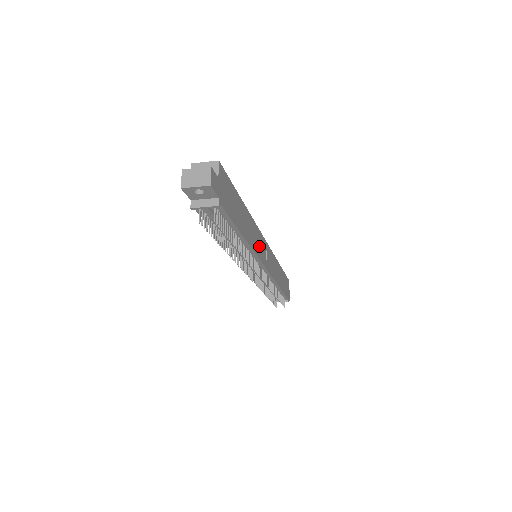
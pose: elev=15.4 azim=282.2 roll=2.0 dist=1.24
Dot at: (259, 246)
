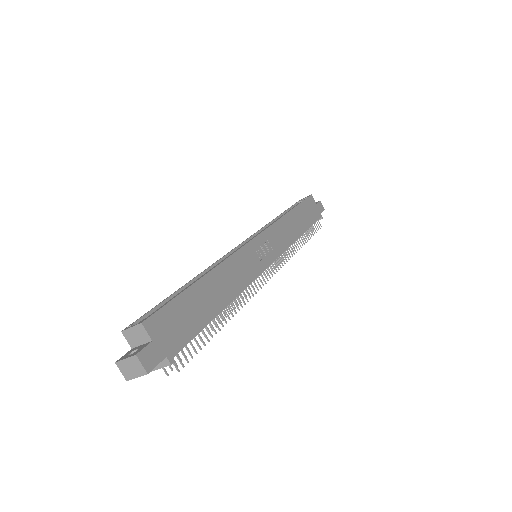
Dot at: (250, 264)
